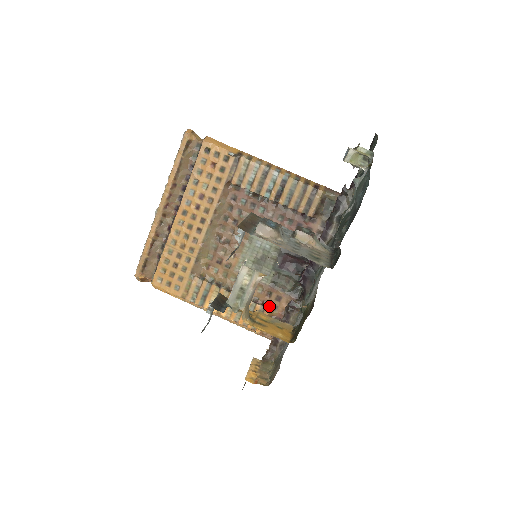
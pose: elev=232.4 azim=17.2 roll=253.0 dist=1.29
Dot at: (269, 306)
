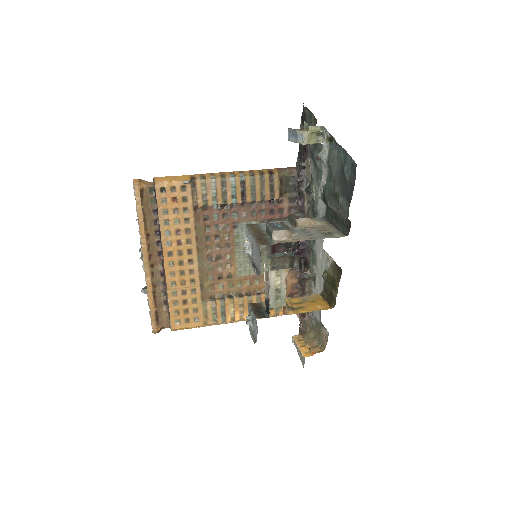
Dot at: occluded
